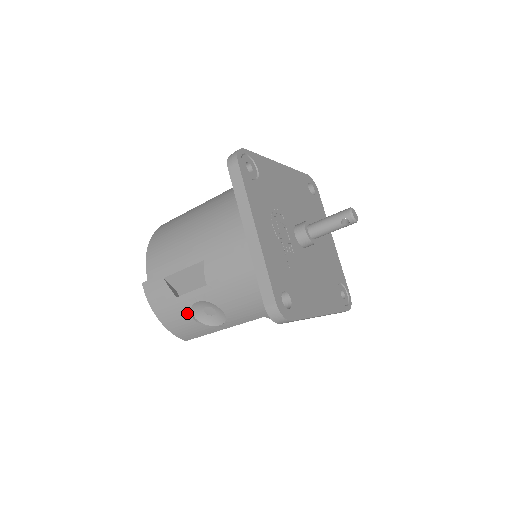
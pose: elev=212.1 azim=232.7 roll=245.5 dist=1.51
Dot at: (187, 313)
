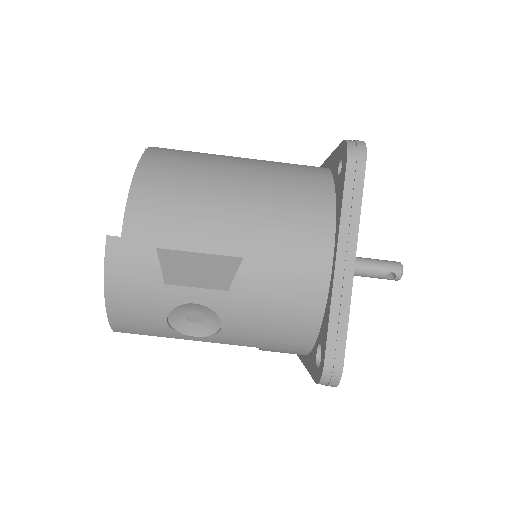
Dot at: (164, 309)
